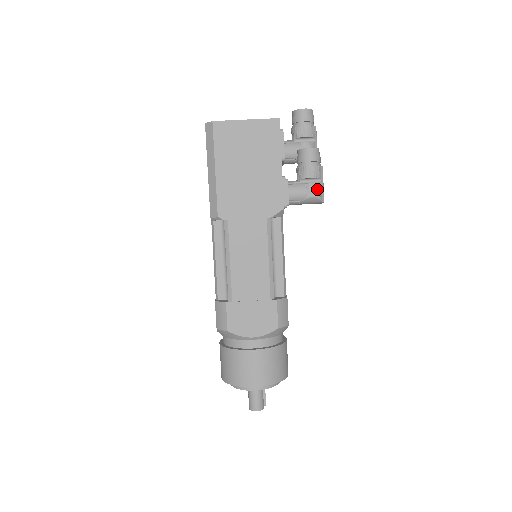
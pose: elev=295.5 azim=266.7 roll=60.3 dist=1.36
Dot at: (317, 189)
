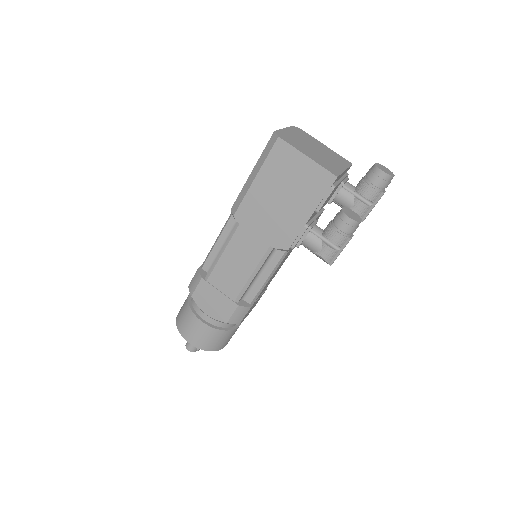
Dot at: (330, 254)
